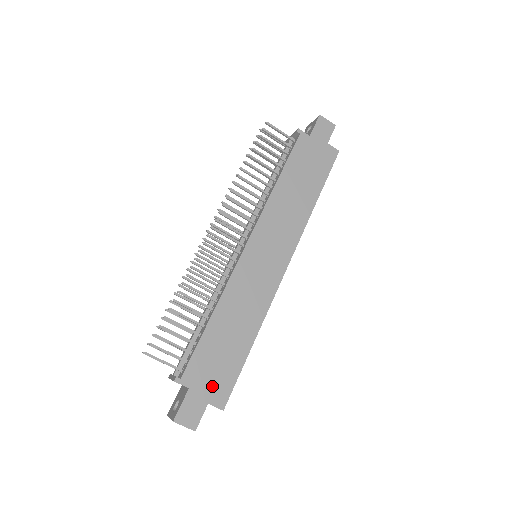
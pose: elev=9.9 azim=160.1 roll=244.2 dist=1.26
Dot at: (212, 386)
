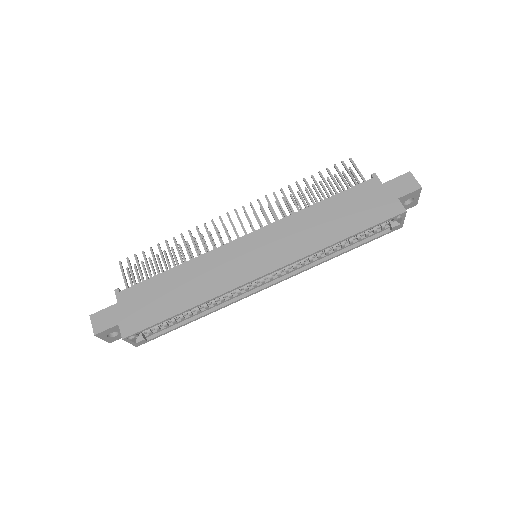
Dot at: (132, 315)
